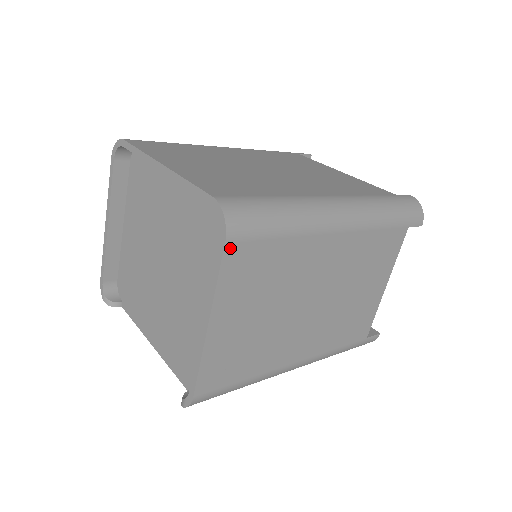
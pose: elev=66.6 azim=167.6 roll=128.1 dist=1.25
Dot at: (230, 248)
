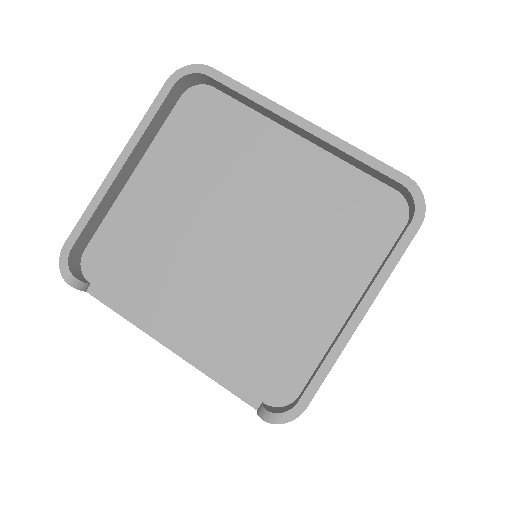
Dot at: (414, 234)
